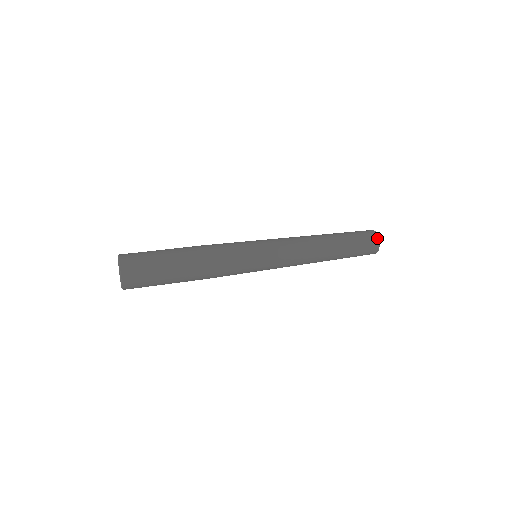
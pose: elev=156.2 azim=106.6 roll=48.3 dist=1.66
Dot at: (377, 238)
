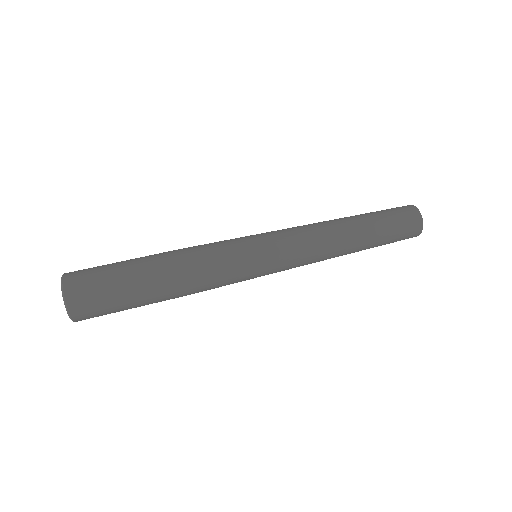
Dot at: (420, 219)
